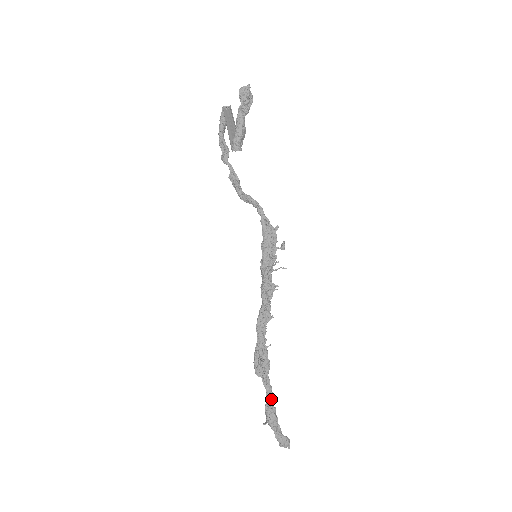
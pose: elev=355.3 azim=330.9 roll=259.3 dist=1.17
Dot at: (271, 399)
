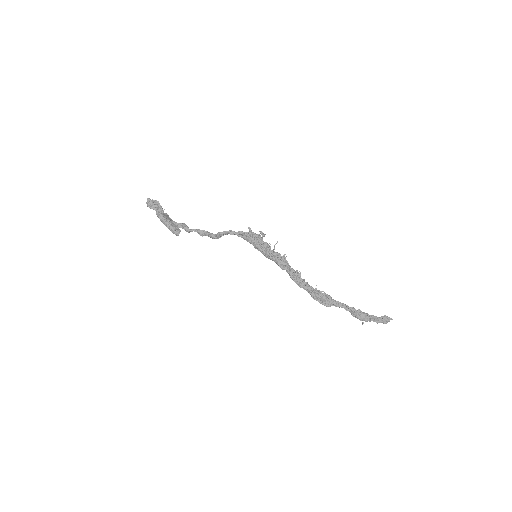
Dot at: (350, 309)
